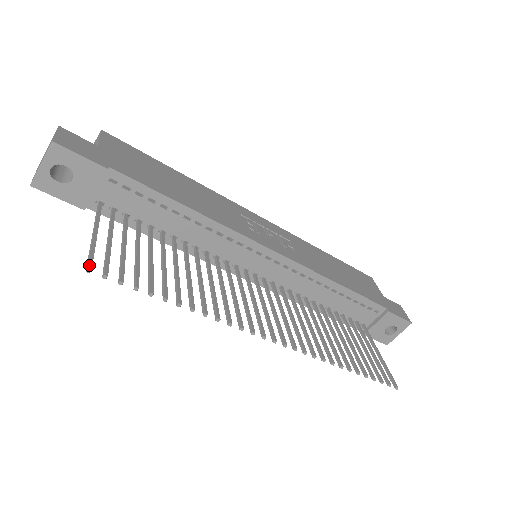
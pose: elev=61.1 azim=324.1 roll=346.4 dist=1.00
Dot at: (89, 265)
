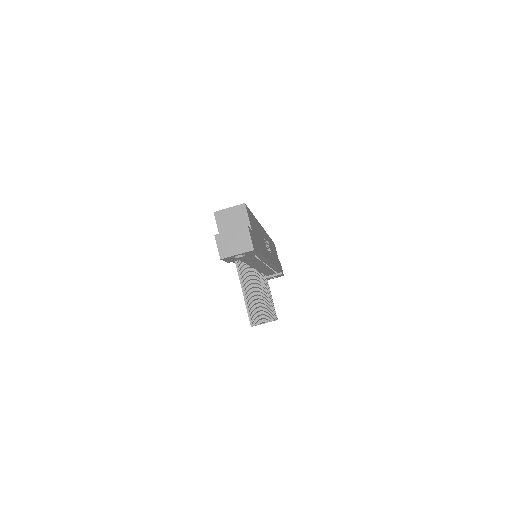
Dot at: (252, 322)
